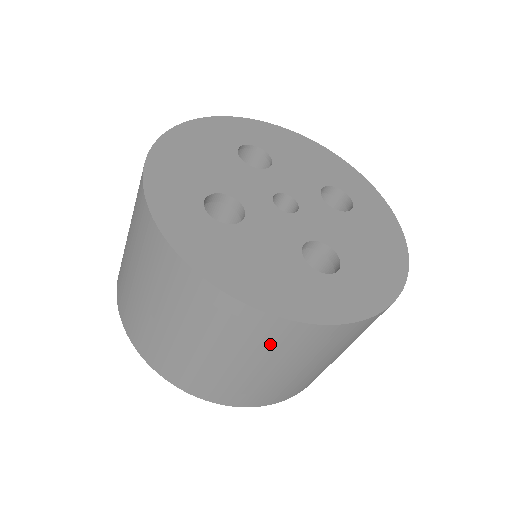
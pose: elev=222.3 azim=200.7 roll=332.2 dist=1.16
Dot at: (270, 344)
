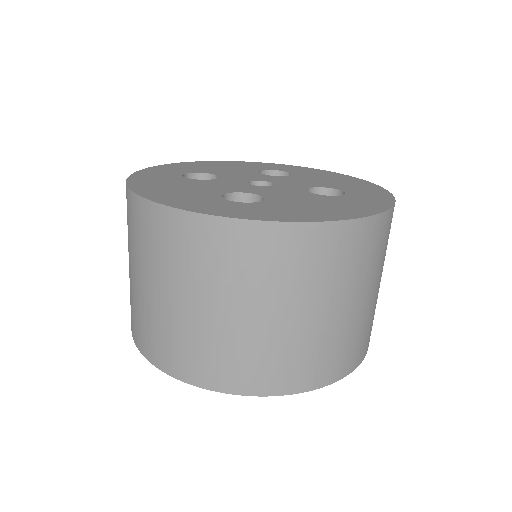
Dot at: (150, 243)
